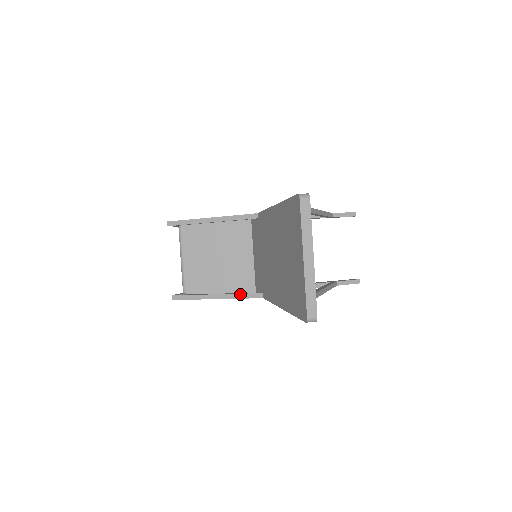
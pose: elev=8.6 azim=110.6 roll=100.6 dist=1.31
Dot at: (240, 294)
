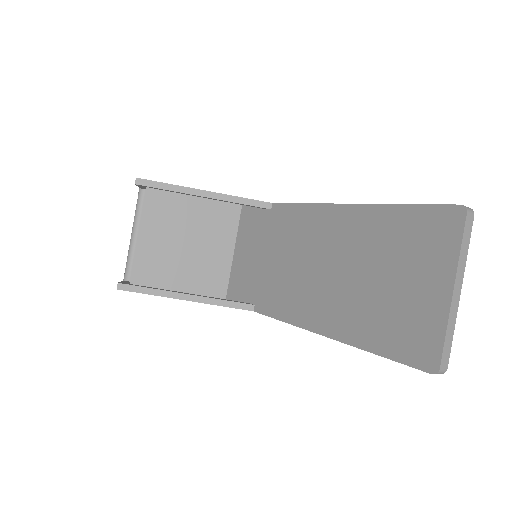
Dot at: (223, 300)
